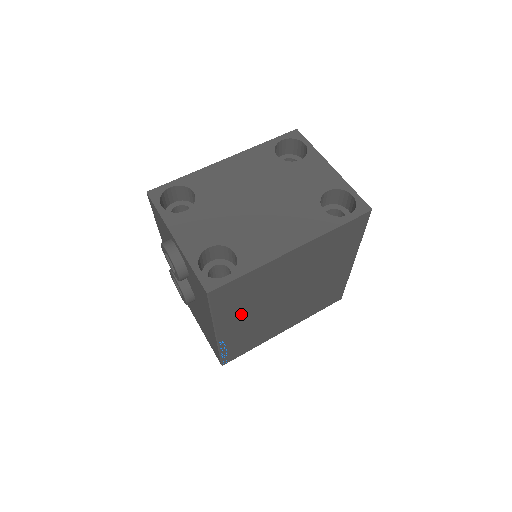
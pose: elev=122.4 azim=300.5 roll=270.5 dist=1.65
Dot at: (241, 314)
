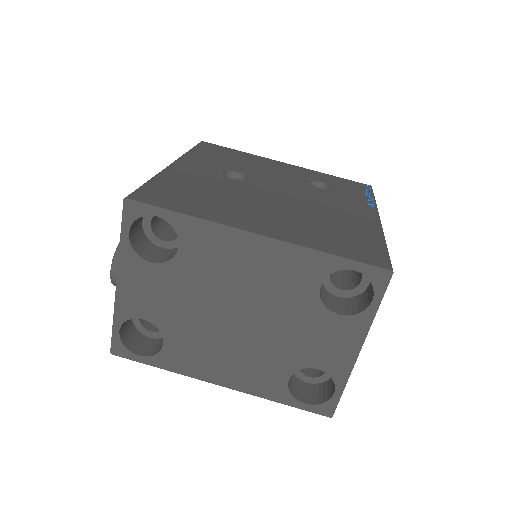
Dot at: occluded
